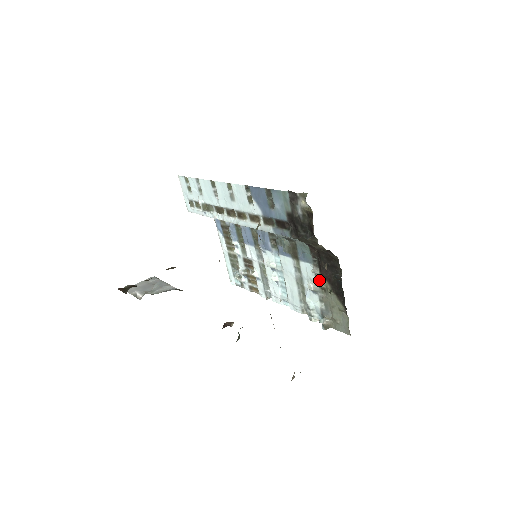
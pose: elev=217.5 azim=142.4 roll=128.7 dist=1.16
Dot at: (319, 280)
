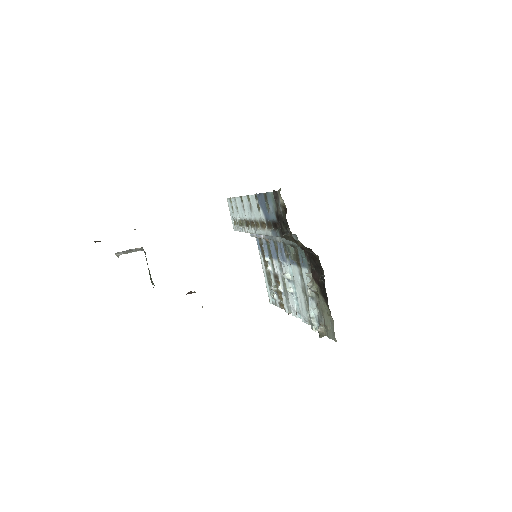
Dot at: (312, 284)
